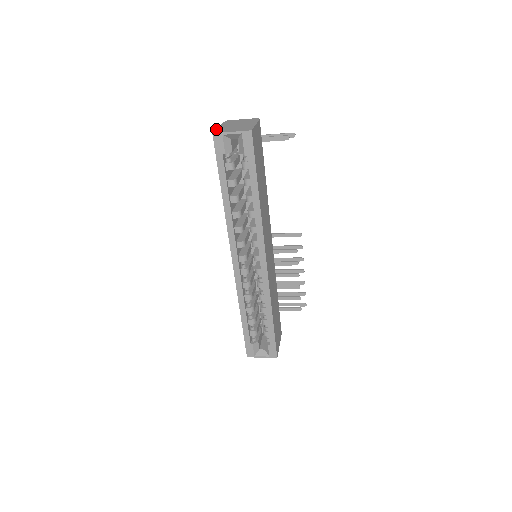
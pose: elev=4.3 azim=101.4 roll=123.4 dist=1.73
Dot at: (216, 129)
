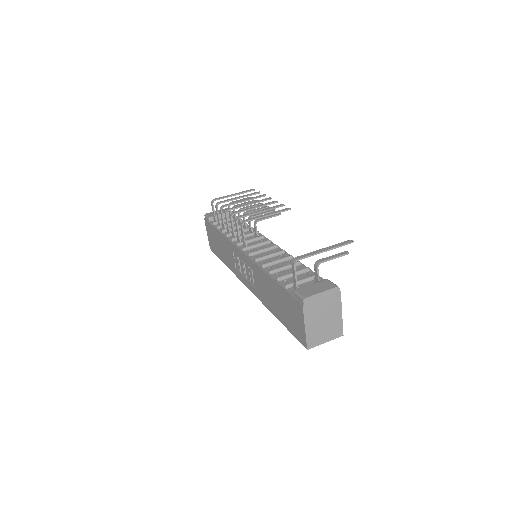
Dot at: (306, 337)
